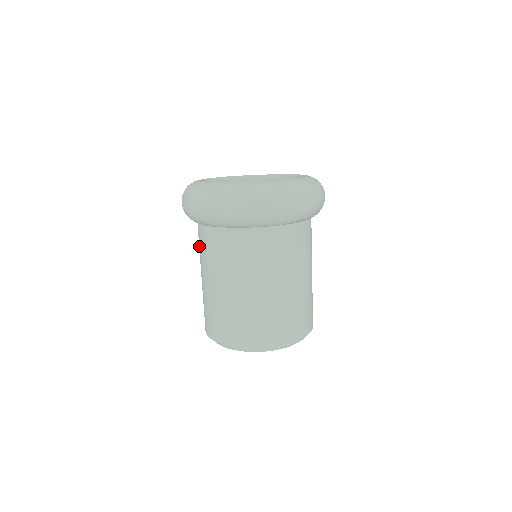
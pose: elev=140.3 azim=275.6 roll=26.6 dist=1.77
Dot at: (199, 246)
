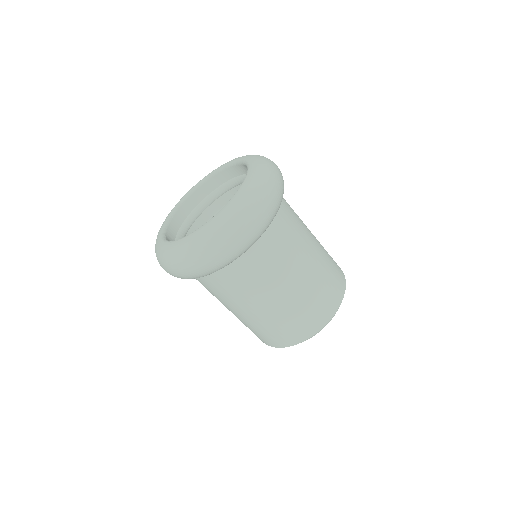
Dot at: occluded
